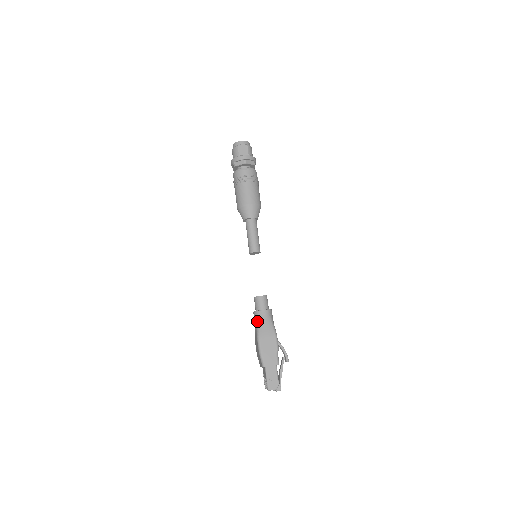
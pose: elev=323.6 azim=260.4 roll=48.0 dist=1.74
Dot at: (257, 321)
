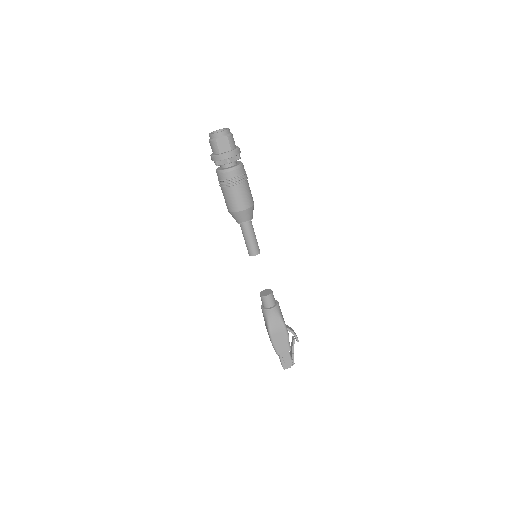
Dot at: (266, 318)
